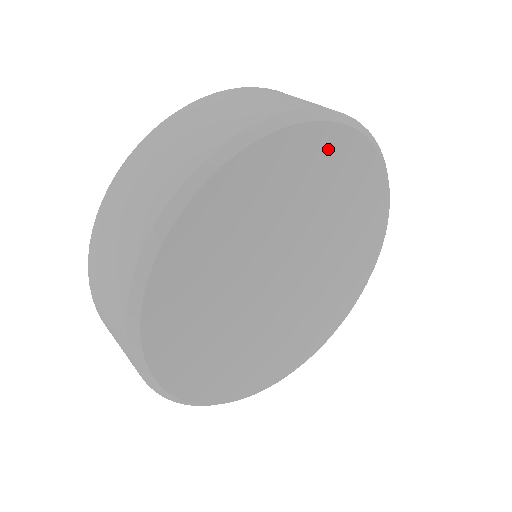
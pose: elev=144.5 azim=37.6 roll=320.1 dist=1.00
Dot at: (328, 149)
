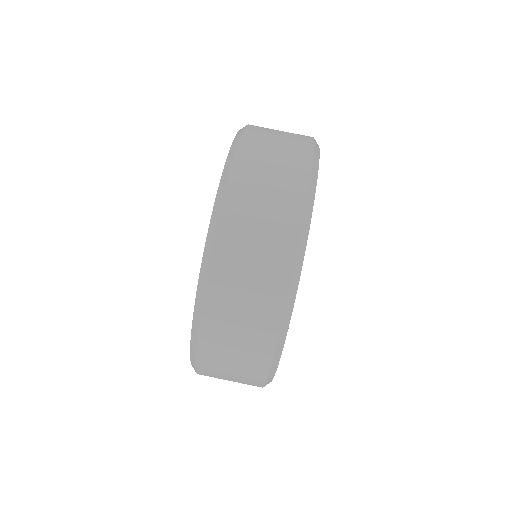
Dot at: occluded
